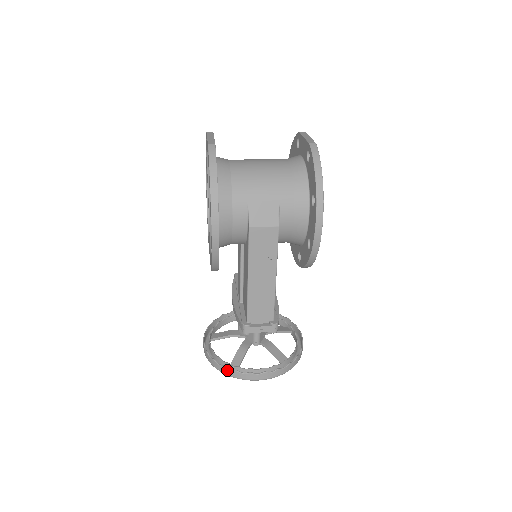
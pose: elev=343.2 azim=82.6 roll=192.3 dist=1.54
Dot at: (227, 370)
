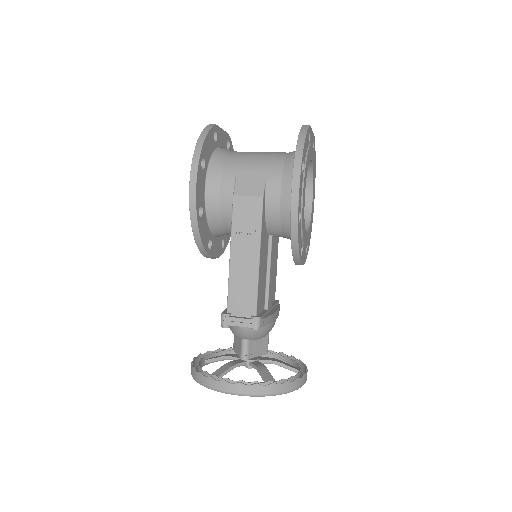
Dot at: (202, 377)
